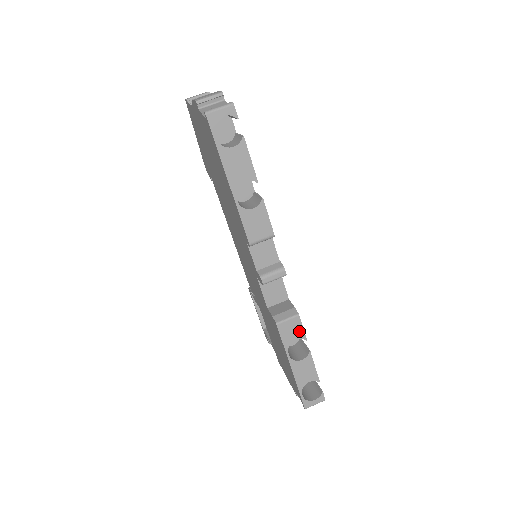
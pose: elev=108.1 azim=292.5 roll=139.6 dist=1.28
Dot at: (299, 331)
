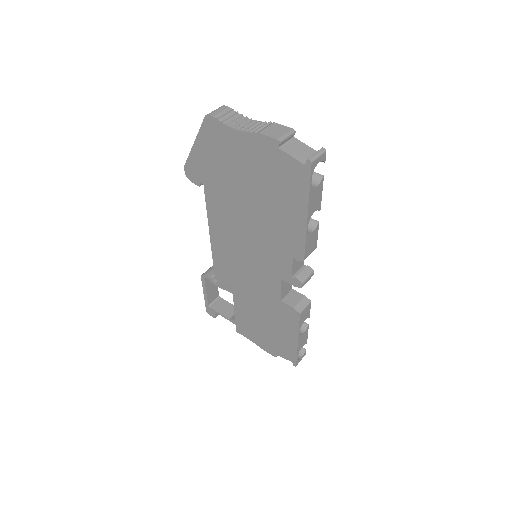
Dot at: (308, 313)
